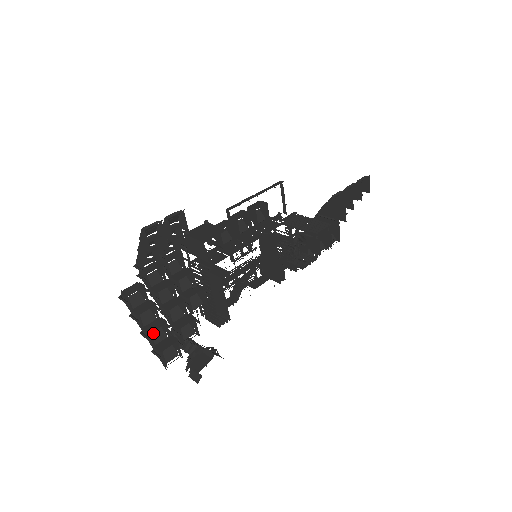
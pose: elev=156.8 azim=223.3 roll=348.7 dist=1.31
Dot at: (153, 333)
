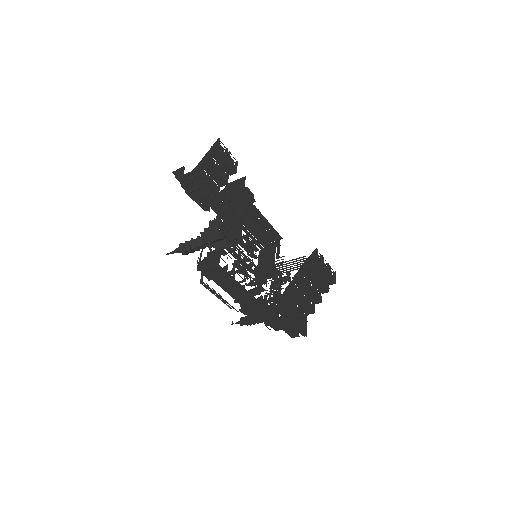
Dot at: occluded
